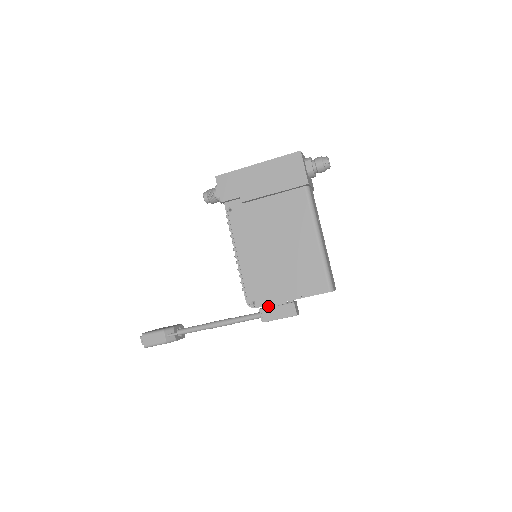
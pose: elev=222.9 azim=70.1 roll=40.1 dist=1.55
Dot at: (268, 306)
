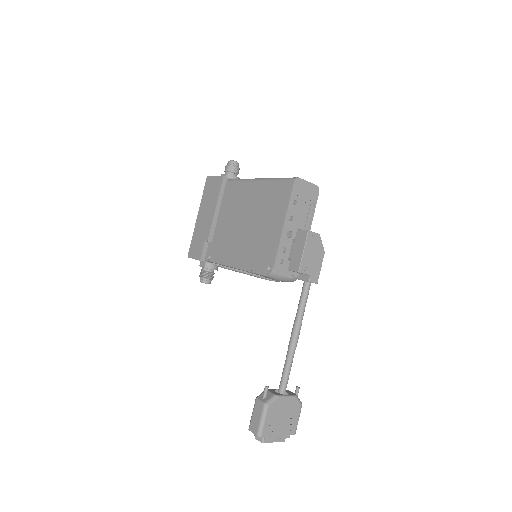
Dot at: occluded
